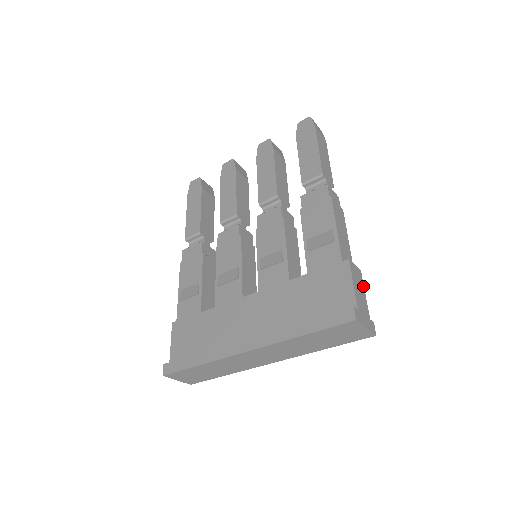
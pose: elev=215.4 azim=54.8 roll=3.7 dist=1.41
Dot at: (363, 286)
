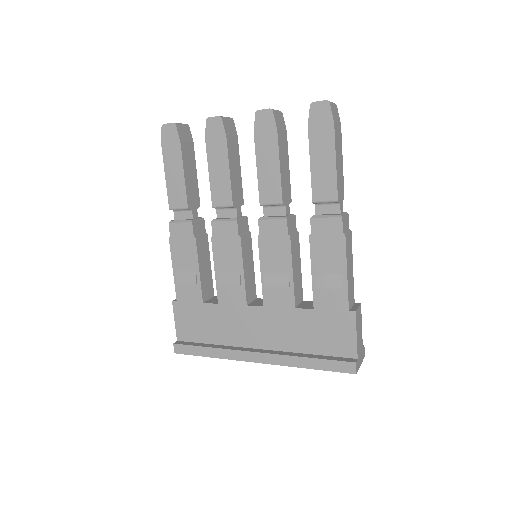
Dot at: (361, 320)
